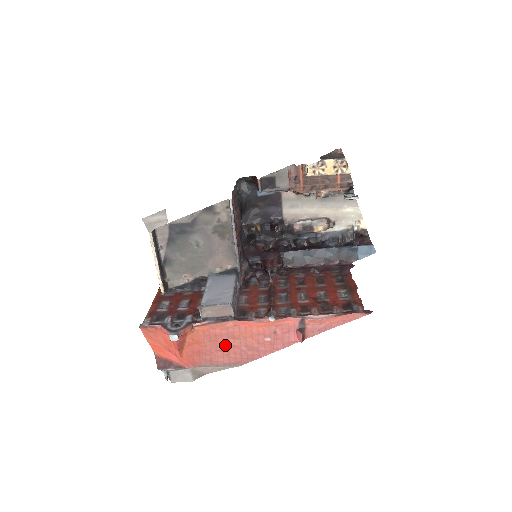
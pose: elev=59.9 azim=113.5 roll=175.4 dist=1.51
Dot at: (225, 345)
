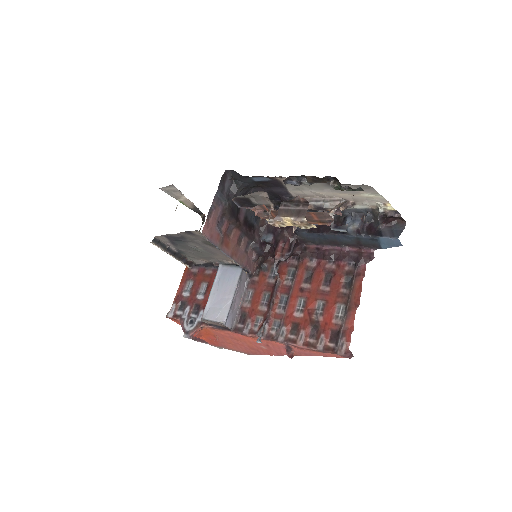
Dot at: (232, 342)
